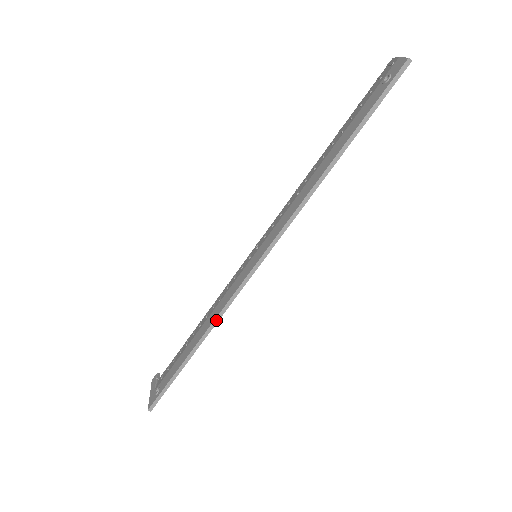
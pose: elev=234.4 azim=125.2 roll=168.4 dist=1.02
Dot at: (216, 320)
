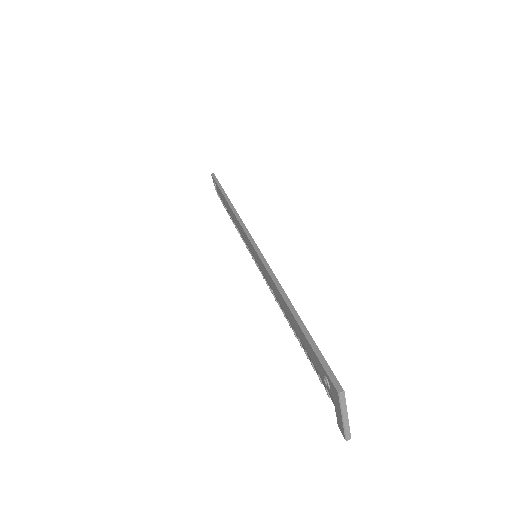
Dot at: (273, 278)
